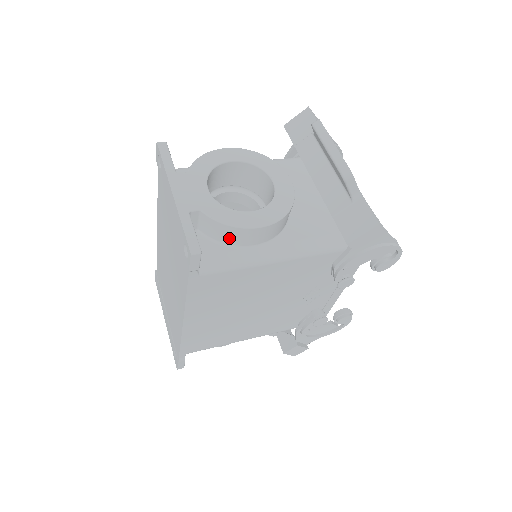
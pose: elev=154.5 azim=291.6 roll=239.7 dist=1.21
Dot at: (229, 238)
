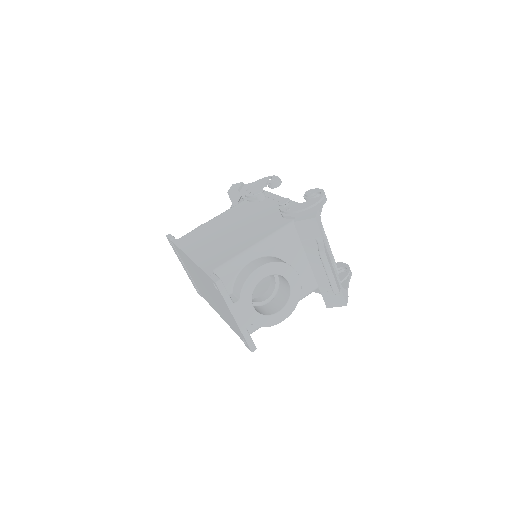
Dot at: occluded
